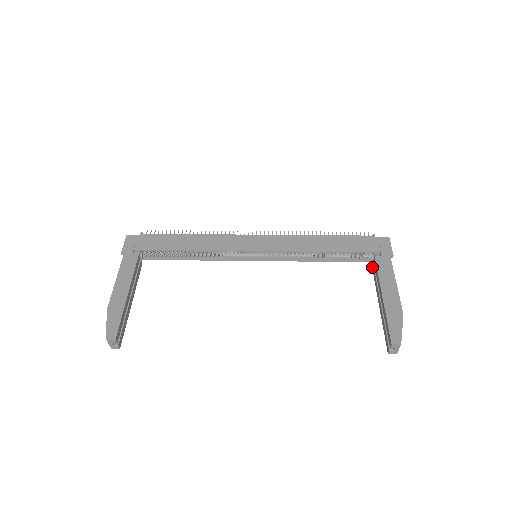
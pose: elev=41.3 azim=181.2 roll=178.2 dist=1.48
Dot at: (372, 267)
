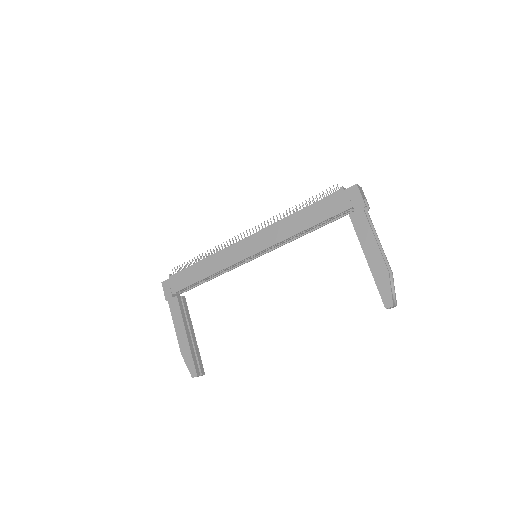
Dot at: occluded
